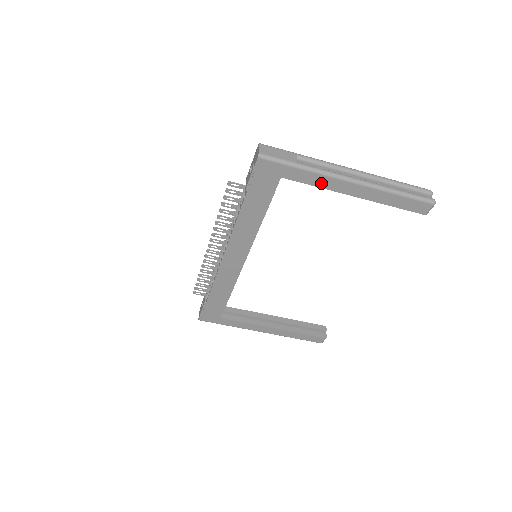
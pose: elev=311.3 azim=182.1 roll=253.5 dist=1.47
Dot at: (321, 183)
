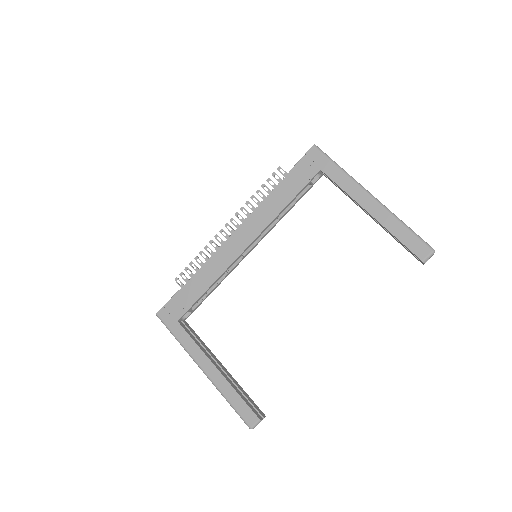
Dot at: (348, 188)
